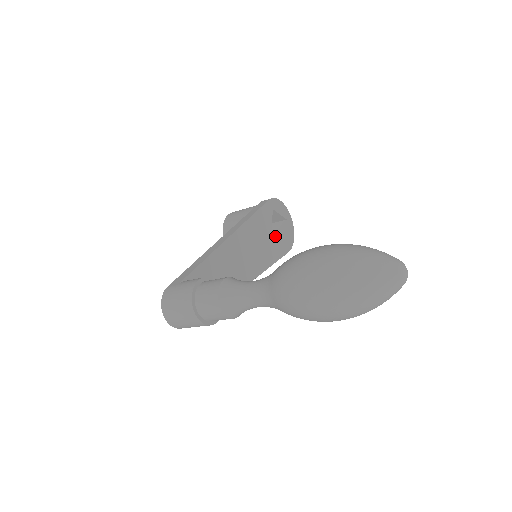
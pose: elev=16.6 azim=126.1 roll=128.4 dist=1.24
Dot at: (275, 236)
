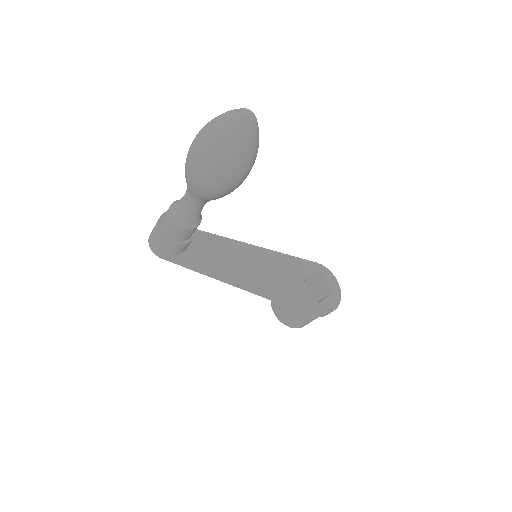
Dot at: (306, 288)
